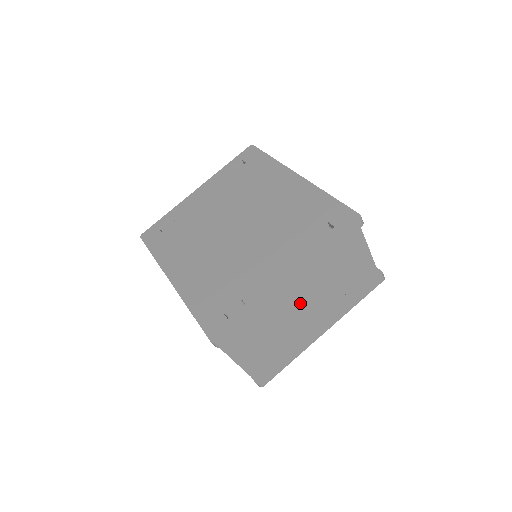
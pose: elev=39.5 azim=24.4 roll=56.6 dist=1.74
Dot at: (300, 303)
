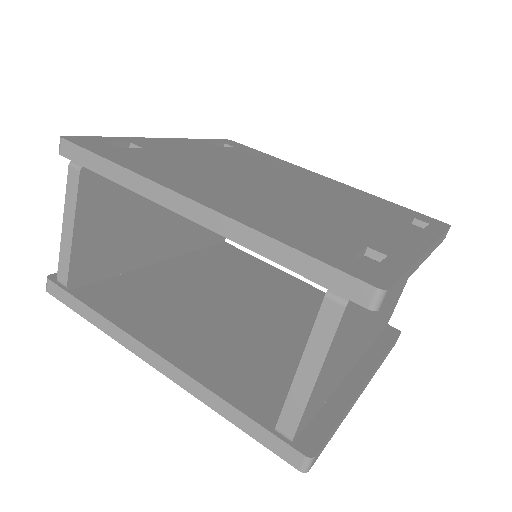
Dot at: (372, 319)
